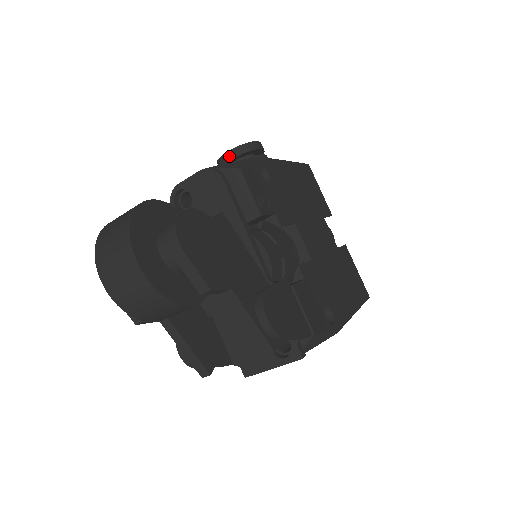
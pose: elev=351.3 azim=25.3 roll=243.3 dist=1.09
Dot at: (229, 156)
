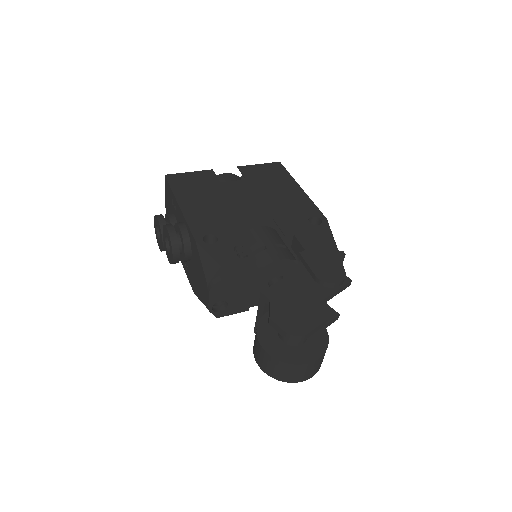
Dot at: (176, 257)
